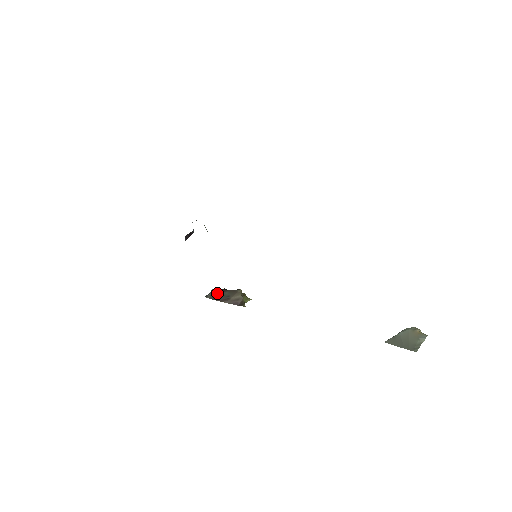
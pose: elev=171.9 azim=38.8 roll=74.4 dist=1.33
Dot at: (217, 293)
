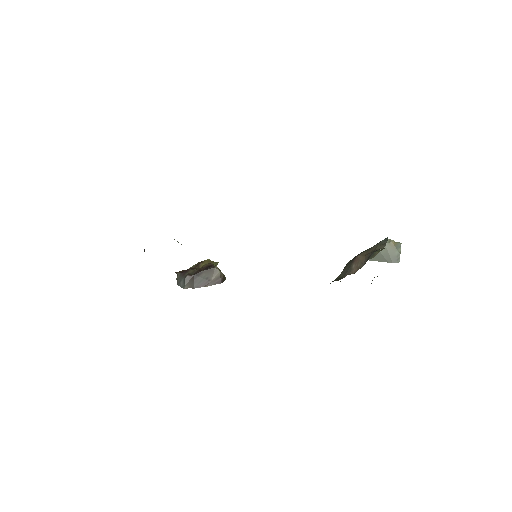
Dot at: (194, 280)
